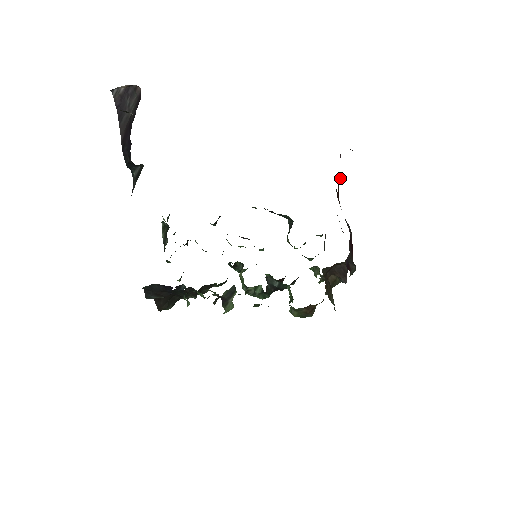
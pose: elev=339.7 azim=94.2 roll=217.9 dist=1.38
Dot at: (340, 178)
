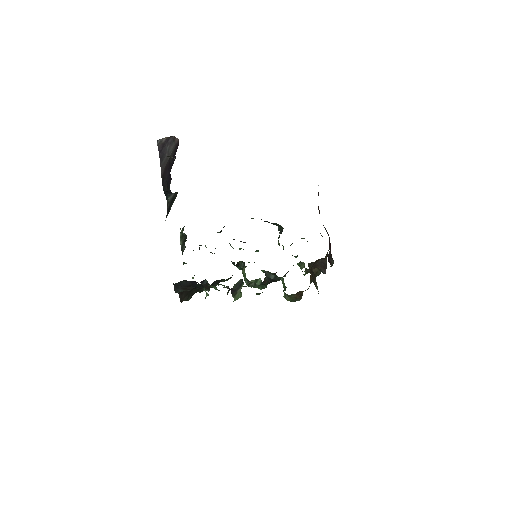
Dot at: occluded
